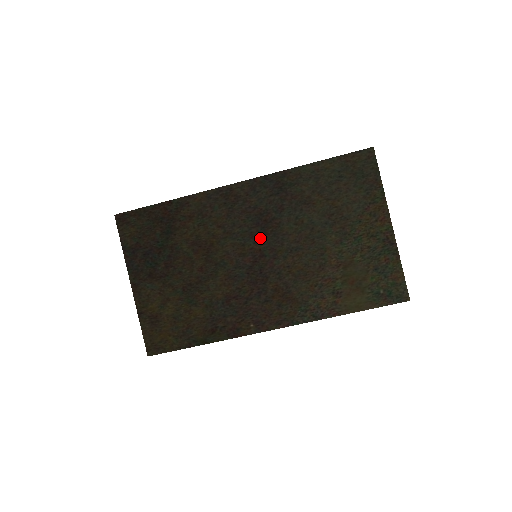
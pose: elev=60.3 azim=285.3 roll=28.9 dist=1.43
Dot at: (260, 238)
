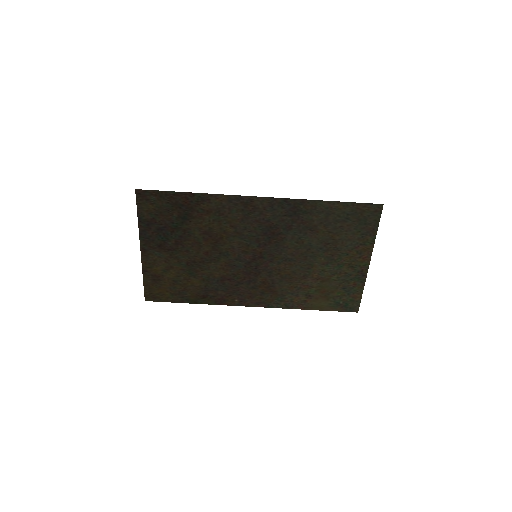
Dot at: (264, 244)
